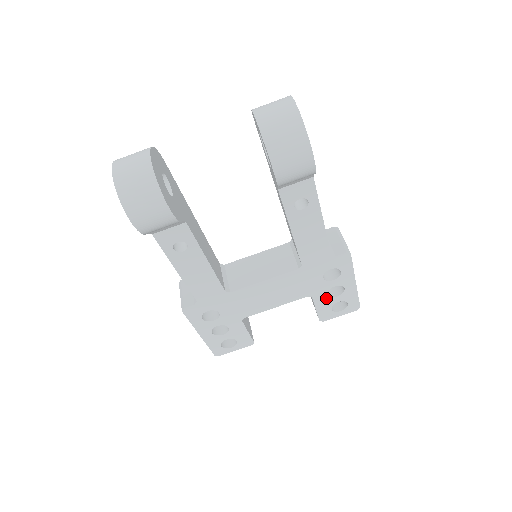
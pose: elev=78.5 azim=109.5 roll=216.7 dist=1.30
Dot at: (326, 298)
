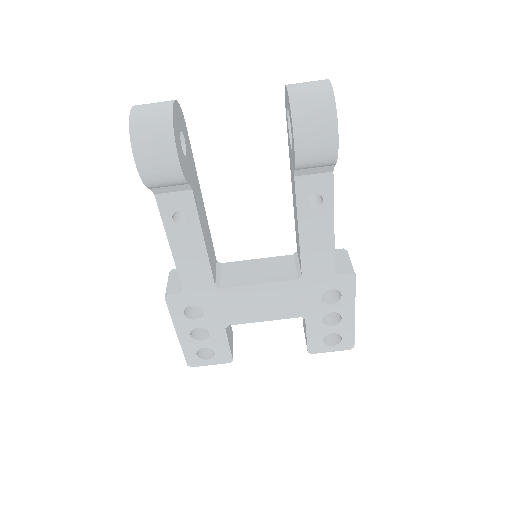
Dot at: (320, 325)
